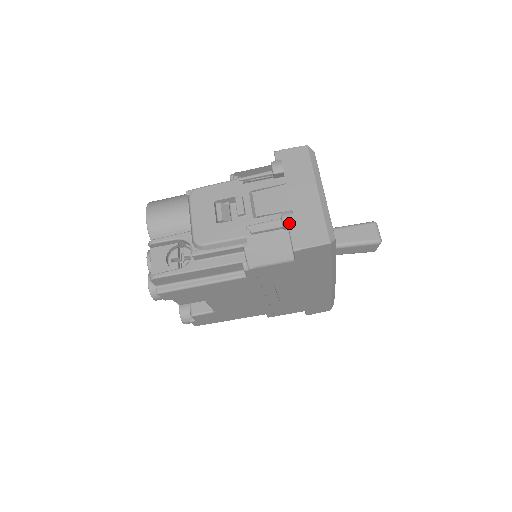
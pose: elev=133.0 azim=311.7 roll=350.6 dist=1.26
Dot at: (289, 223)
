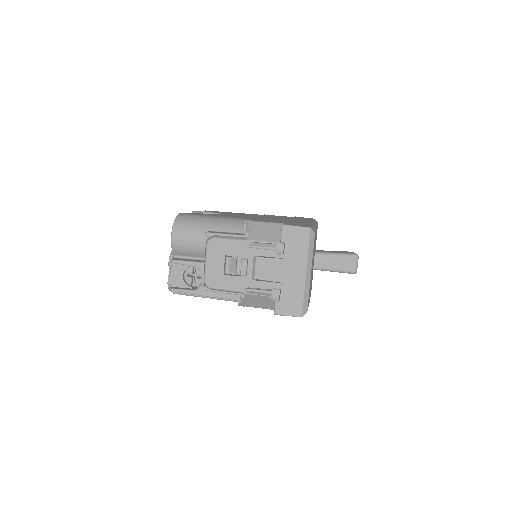
Dot at: (275, 300)
